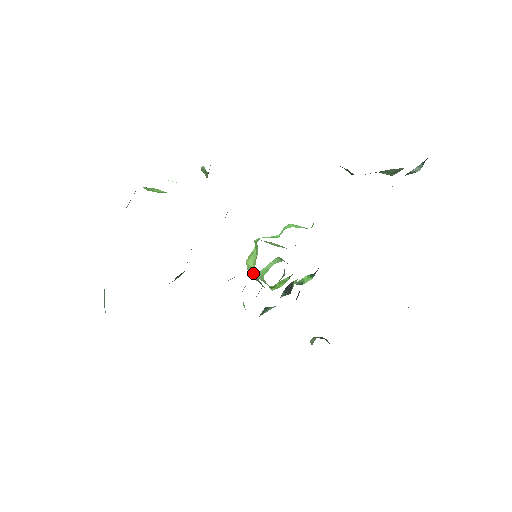
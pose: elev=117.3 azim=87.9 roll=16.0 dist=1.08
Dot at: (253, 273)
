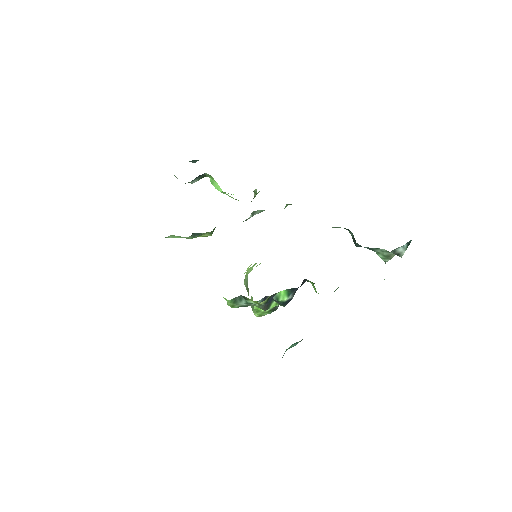
Dot at: (247, 275)
